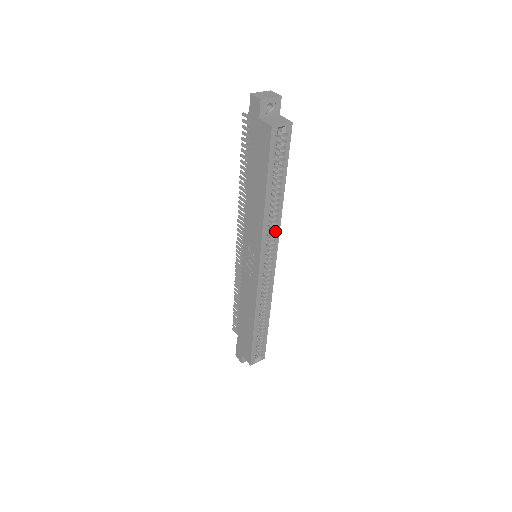
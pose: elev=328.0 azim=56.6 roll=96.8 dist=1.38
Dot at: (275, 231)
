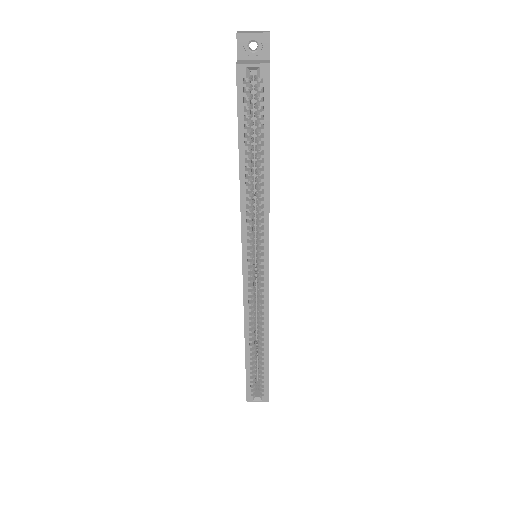
Dot at: (263, 221)
